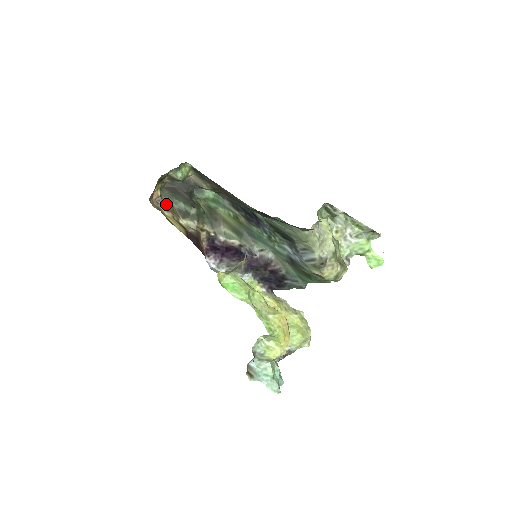
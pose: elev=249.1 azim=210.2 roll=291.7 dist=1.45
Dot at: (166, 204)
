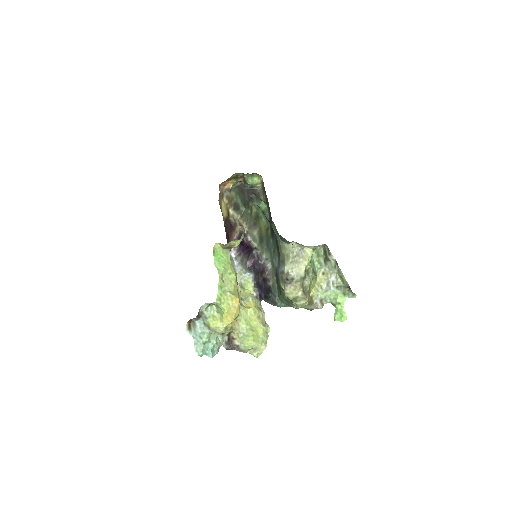
Dot at: (230, 195)
